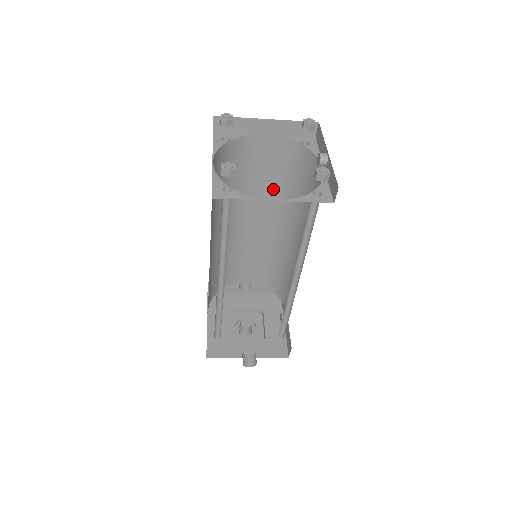
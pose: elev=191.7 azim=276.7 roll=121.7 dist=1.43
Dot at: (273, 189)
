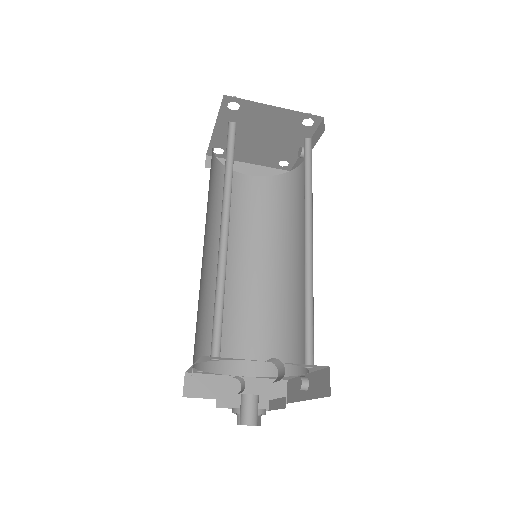
Dot at: (260, 226)
